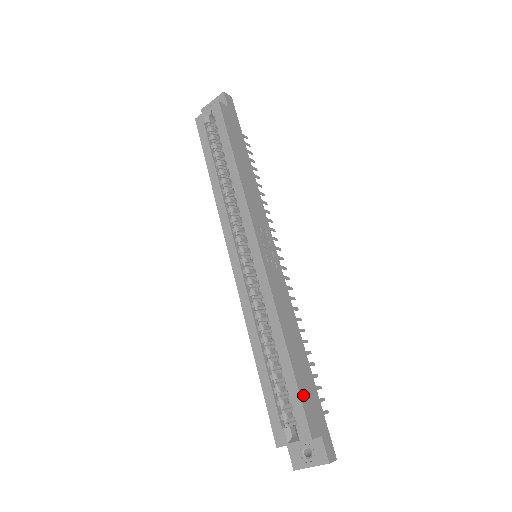
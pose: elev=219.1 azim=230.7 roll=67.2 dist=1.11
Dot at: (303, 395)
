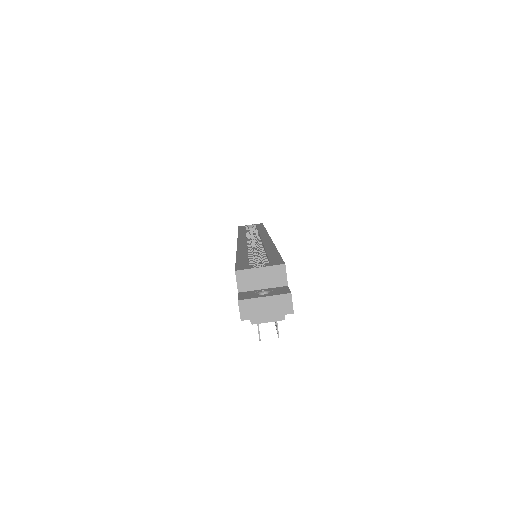
Dot at: occluded
